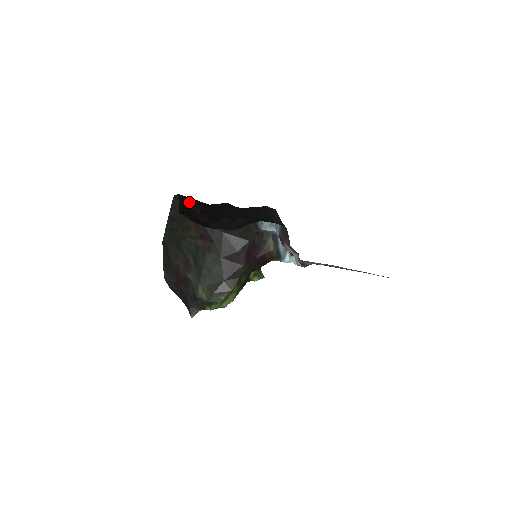
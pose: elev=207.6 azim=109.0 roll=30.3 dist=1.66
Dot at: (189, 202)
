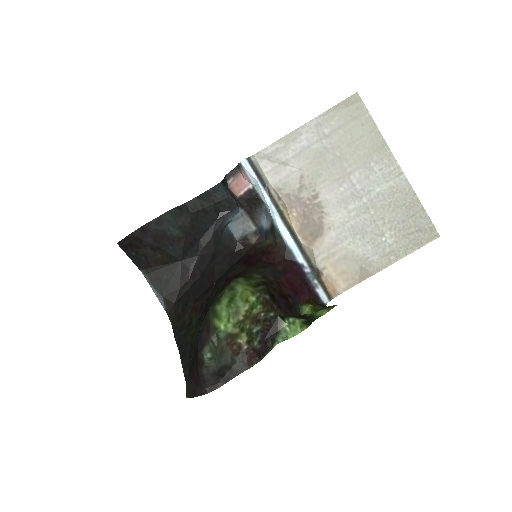
Dot at: (146, 262)
